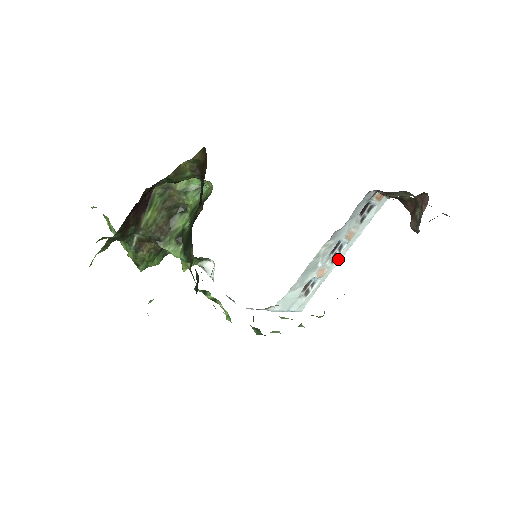
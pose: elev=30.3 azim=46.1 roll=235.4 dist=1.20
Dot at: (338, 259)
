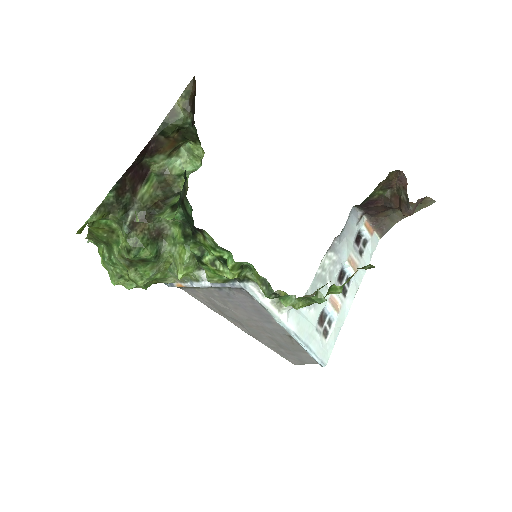
Dot at: (350, 296)
